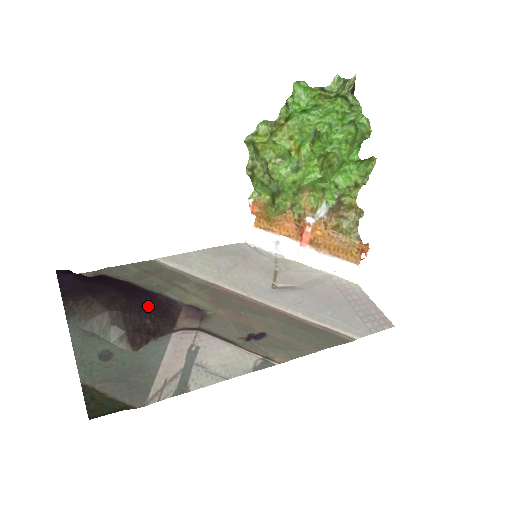
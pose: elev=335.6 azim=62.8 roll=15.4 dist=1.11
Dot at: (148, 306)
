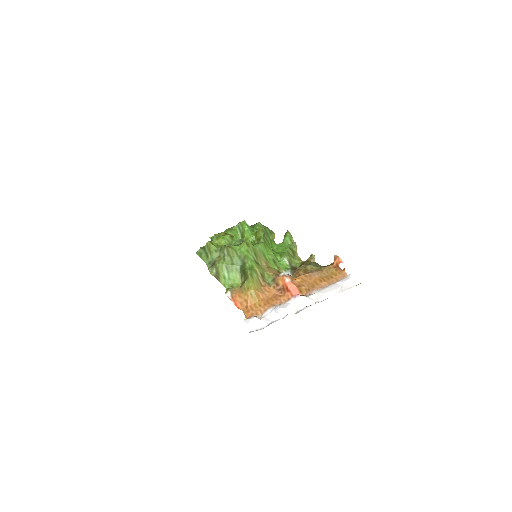
Dot at: occluded
